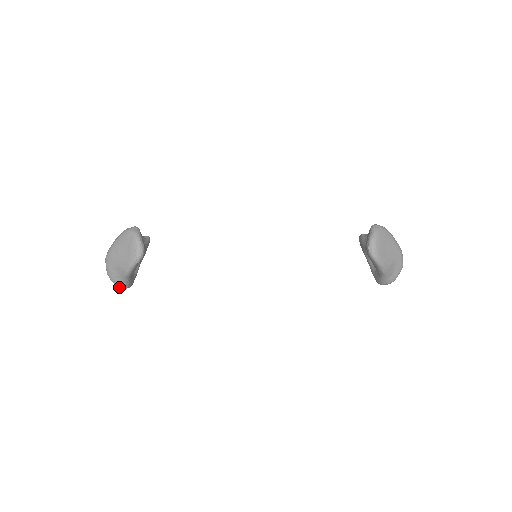
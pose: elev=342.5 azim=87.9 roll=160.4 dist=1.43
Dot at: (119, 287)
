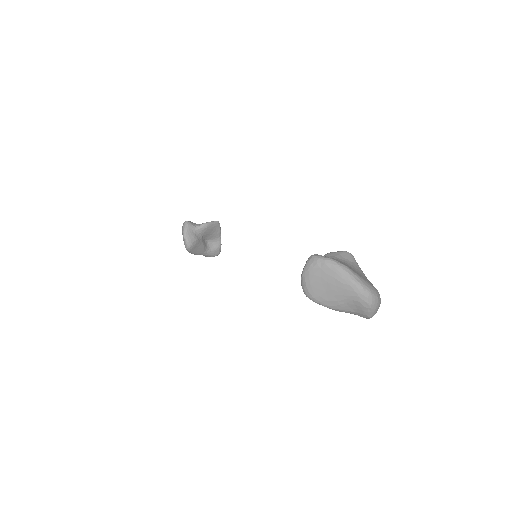
Dot at: occluded
